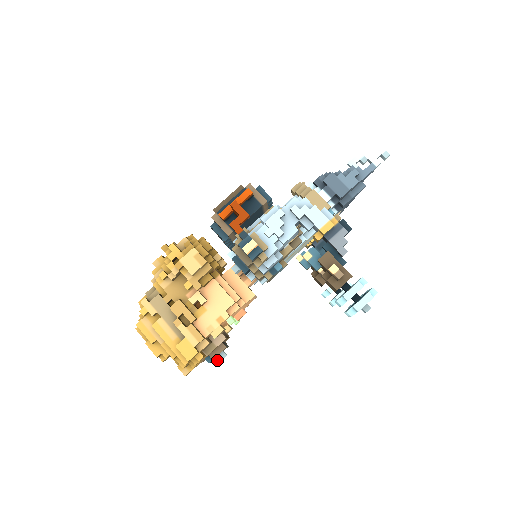
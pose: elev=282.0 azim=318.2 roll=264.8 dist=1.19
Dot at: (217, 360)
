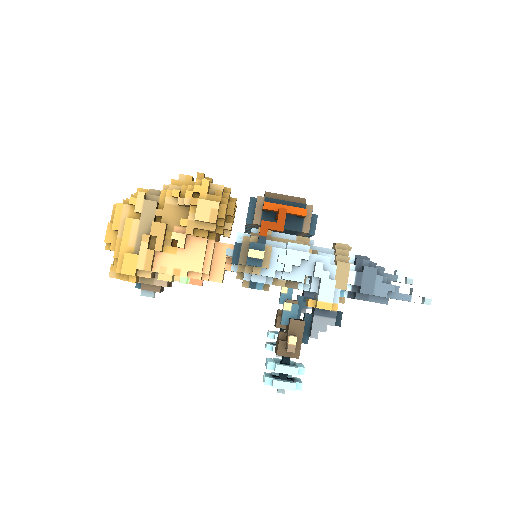
Dot at: (143, 292)
